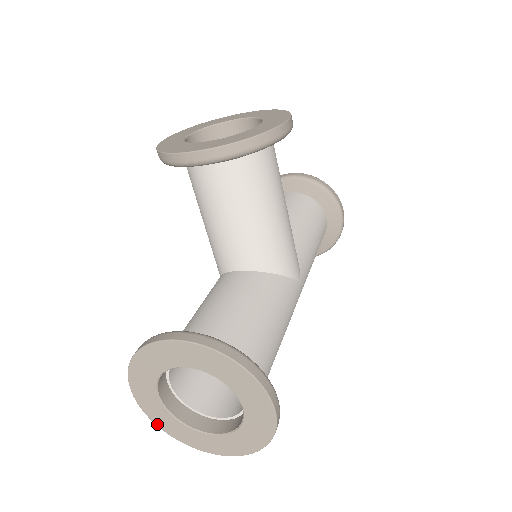
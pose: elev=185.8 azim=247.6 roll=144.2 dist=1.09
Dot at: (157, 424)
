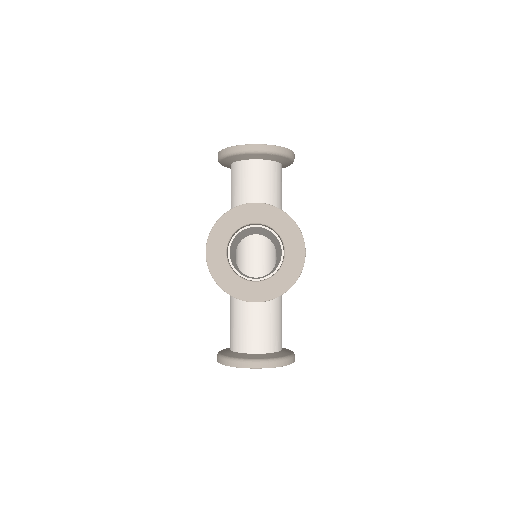
Dot at: occluded
